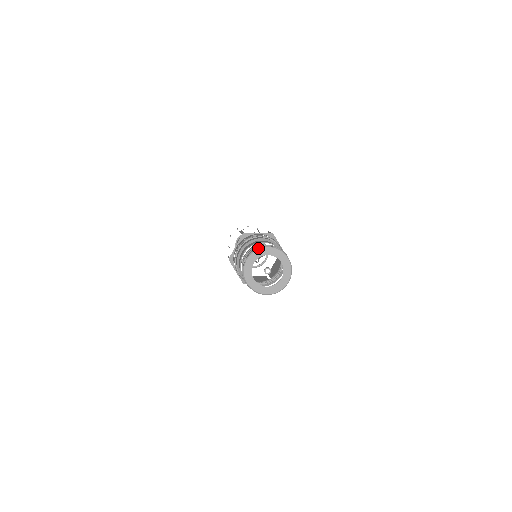
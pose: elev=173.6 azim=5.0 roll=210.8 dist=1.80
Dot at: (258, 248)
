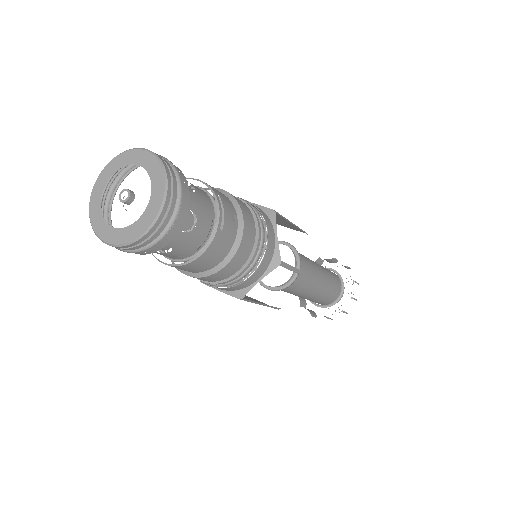
Dot at: occluded
